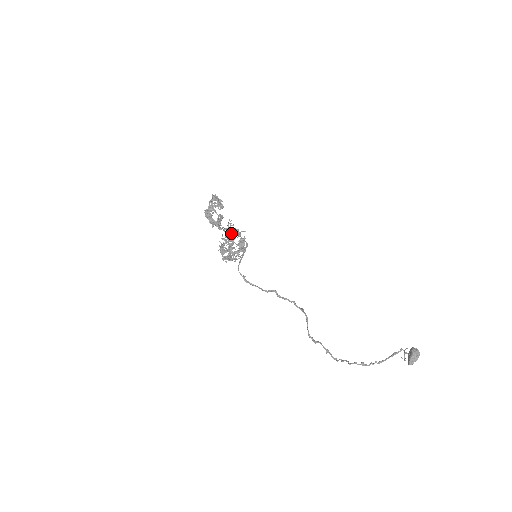
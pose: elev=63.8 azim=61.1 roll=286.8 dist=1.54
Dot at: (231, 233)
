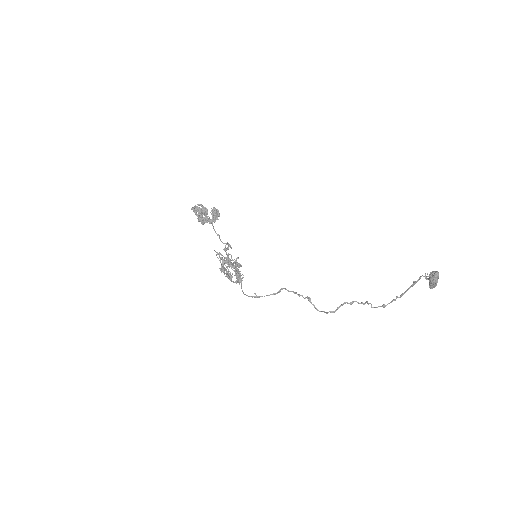
Dot at: (222, 271)
